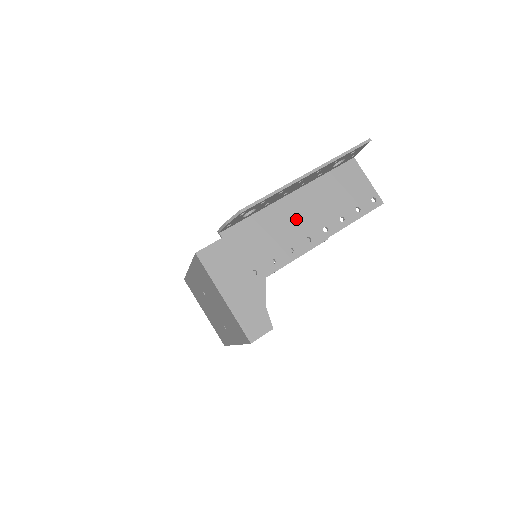
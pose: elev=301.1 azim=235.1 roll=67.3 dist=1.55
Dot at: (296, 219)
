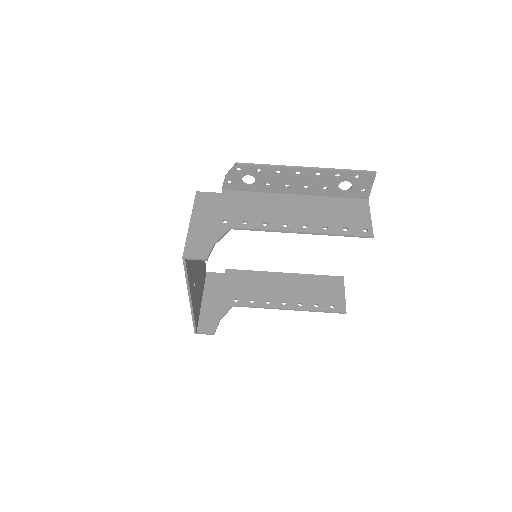
Dot at: (286, 209)
